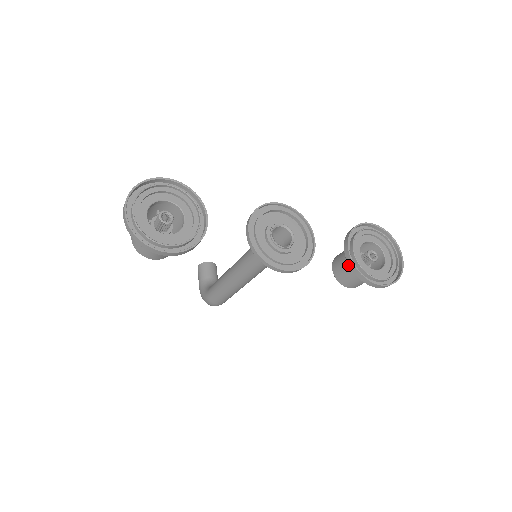
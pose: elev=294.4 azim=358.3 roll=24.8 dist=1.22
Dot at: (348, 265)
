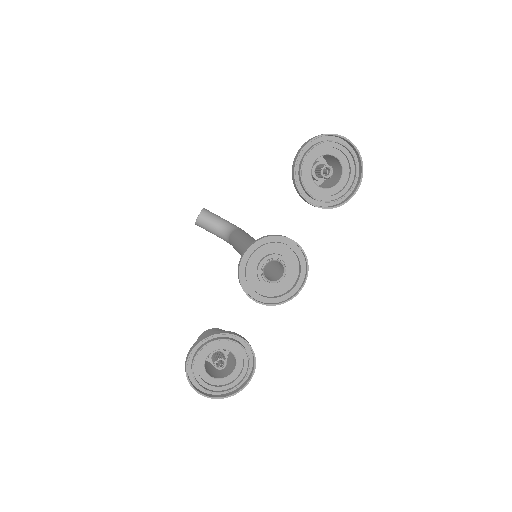
Dot at: occluded
